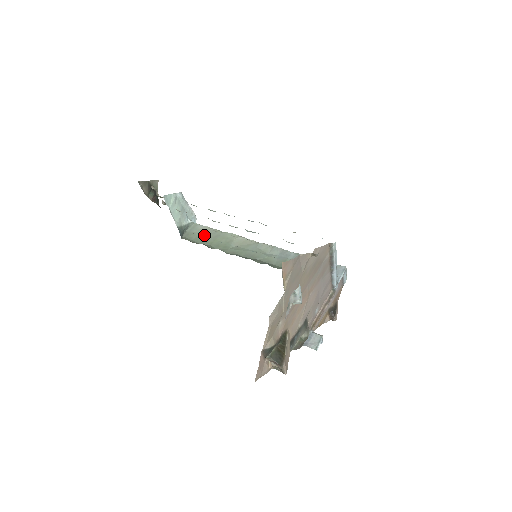
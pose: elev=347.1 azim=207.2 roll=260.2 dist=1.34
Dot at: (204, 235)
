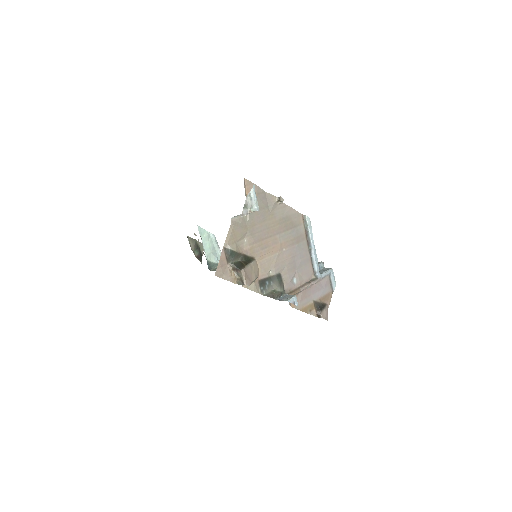
Dot at: occluded
